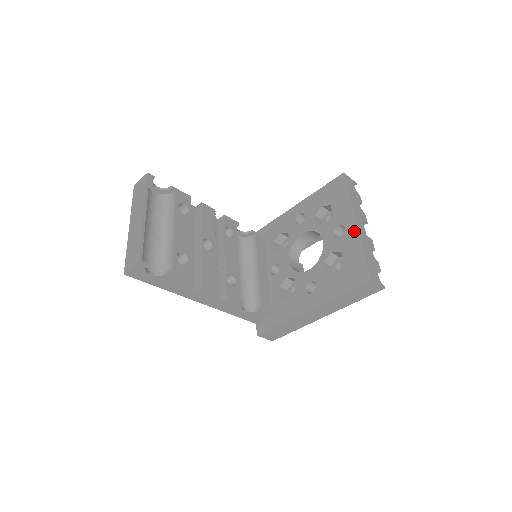
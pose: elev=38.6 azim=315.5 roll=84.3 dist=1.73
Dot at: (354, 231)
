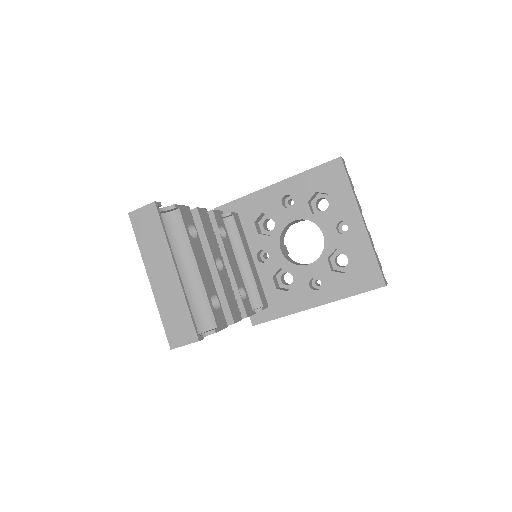
Dot at: (362, 231)
